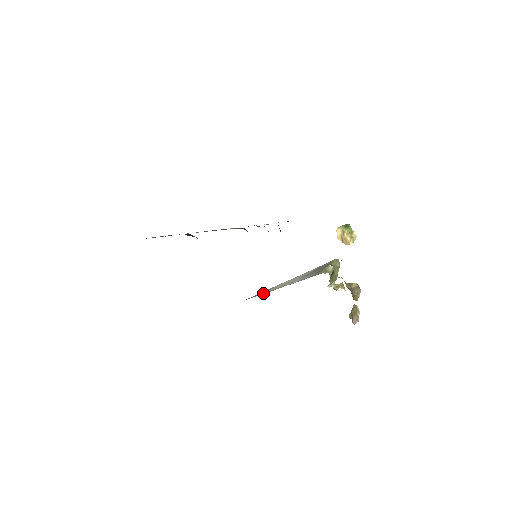
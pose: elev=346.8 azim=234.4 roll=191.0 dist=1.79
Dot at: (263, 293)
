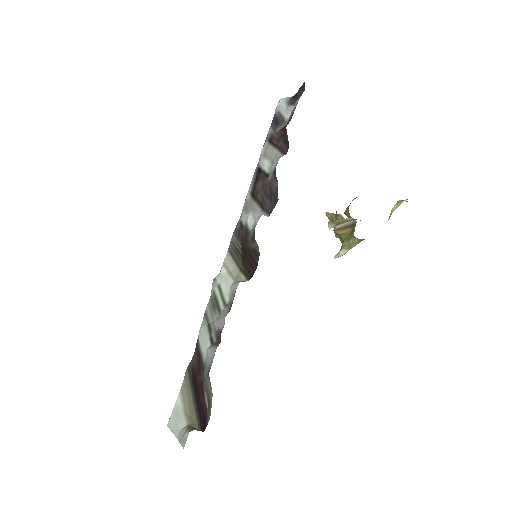
Dot at: occluded
